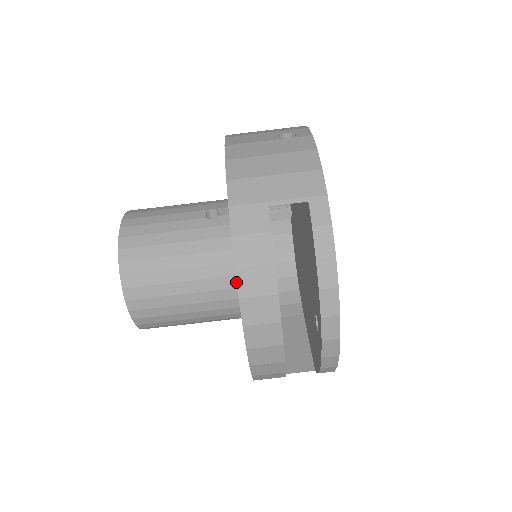
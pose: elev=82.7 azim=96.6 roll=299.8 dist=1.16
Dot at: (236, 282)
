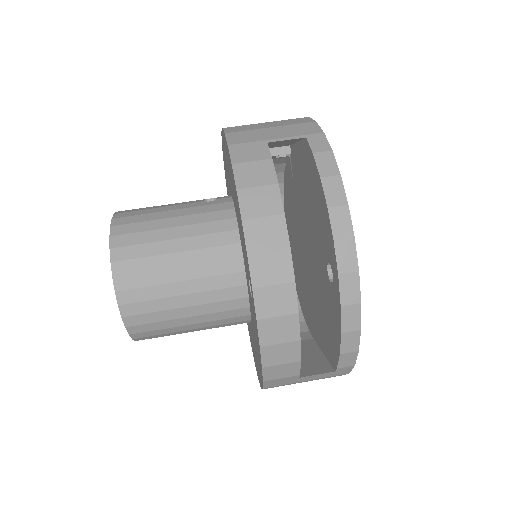
Dot at: (237, 251)
